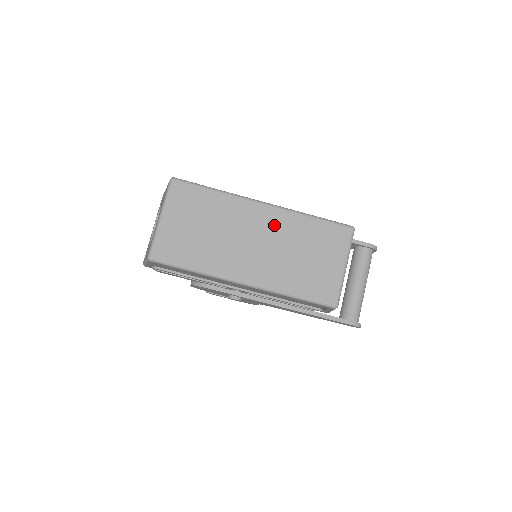
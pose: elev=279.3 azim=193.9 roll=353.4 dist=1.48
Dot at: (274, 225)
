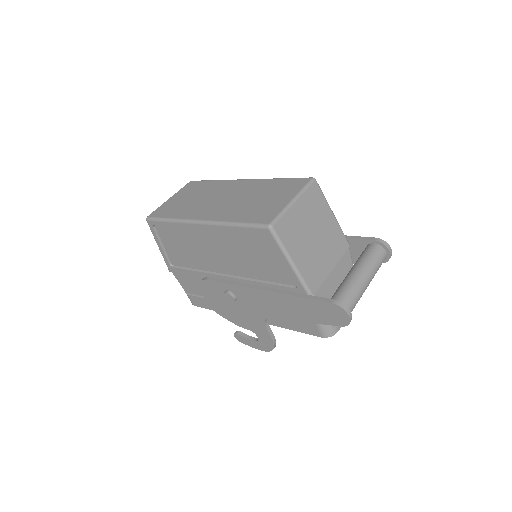
Dot at: (244, 188)
